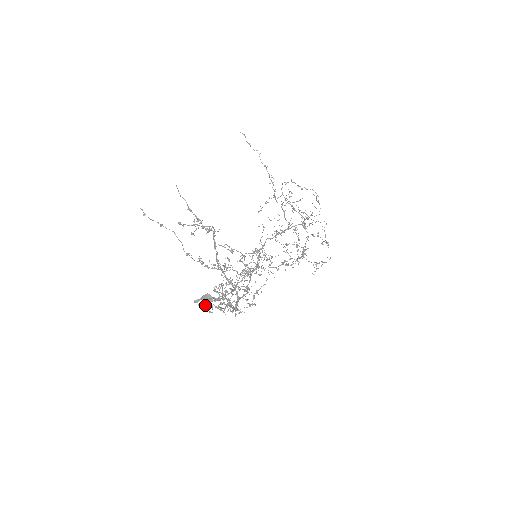
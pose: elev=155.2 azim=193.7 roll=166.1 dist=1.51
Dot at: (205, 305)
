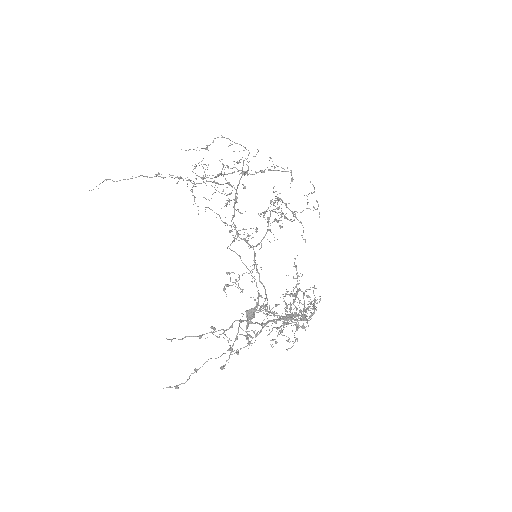
Dot at: occluded
